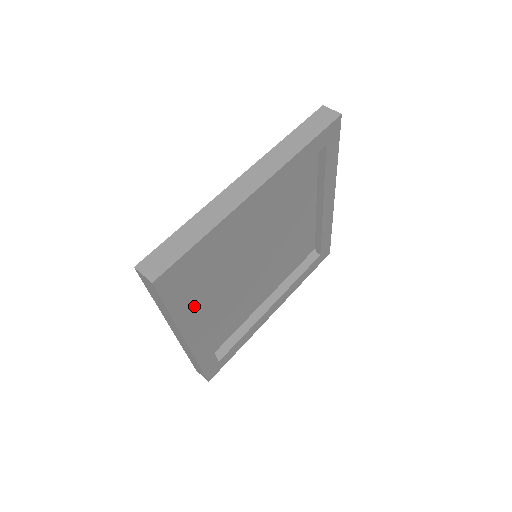
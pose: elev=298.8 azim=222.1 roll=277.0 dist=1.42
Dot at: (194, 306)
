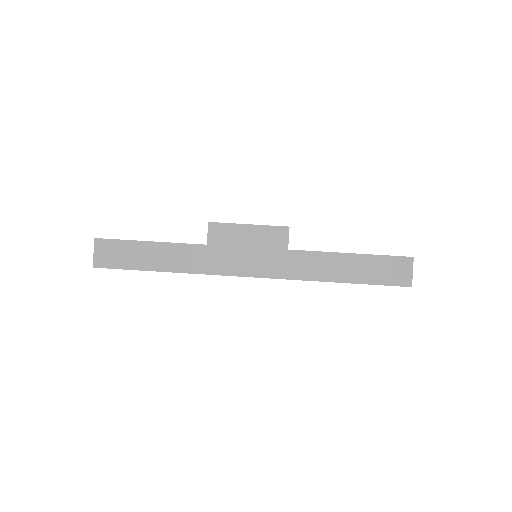
Dot at: occluded
